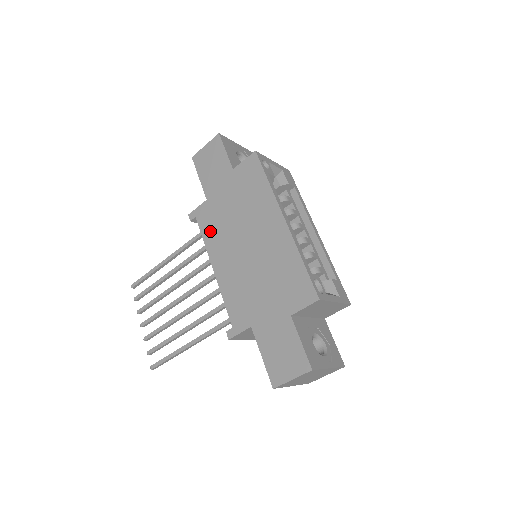
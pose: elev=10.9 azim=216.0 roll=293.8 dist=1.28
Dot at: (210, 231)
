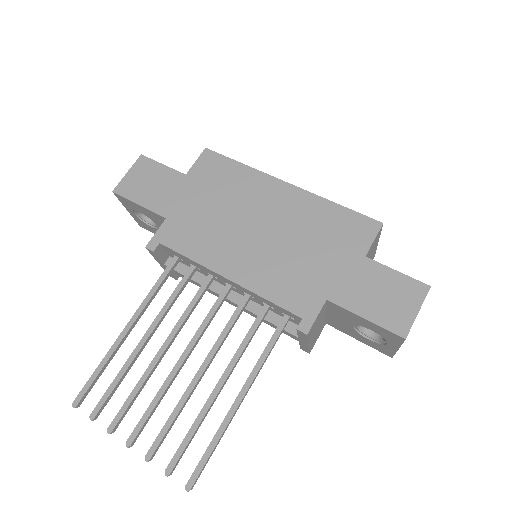
Dot at: (194, 244)
